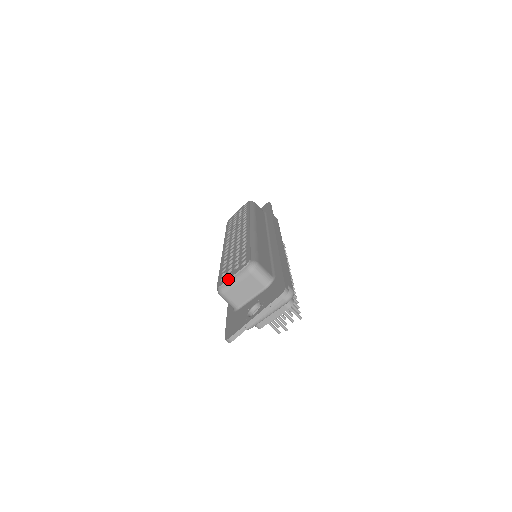
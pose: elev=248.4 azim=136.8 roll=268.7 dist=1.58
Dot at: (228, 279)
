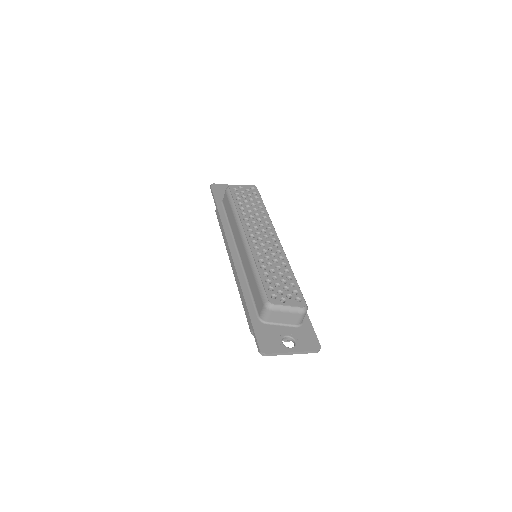
Dot at: (284, 304)
